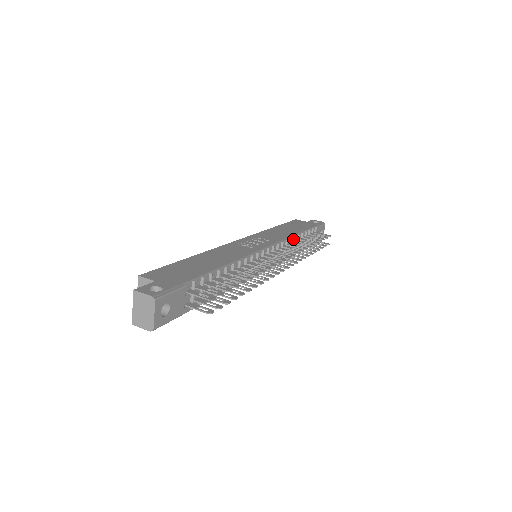
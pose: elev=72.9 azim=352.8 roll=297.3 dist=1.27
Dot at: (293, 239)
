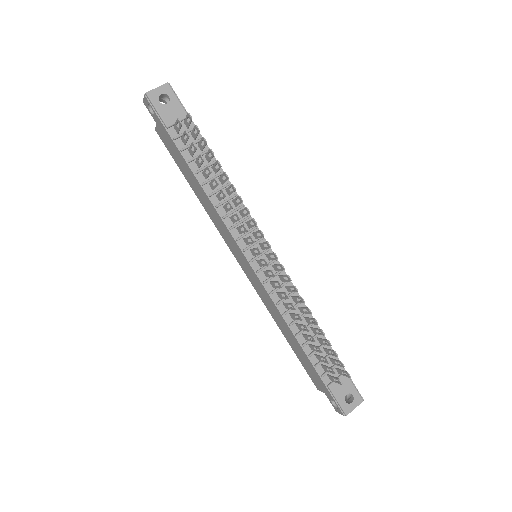
Dot at: occluded
